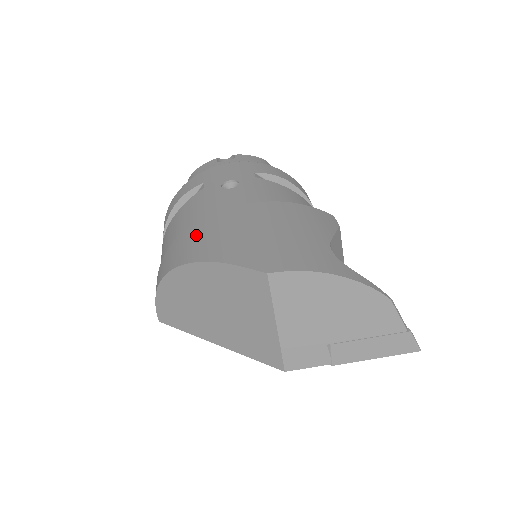
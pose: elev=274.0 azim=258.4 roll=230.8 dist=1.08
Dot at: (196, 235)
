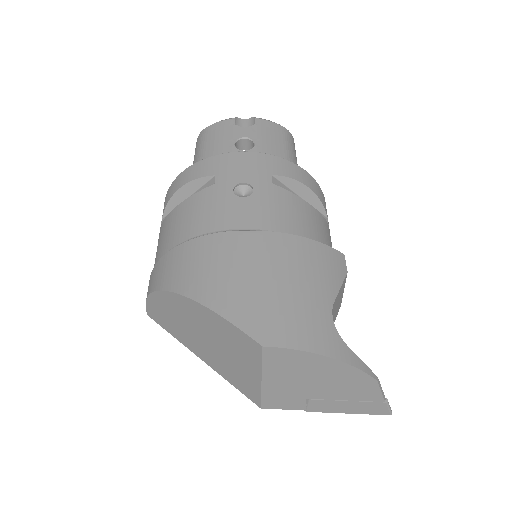
Dot at: (197, 258)
